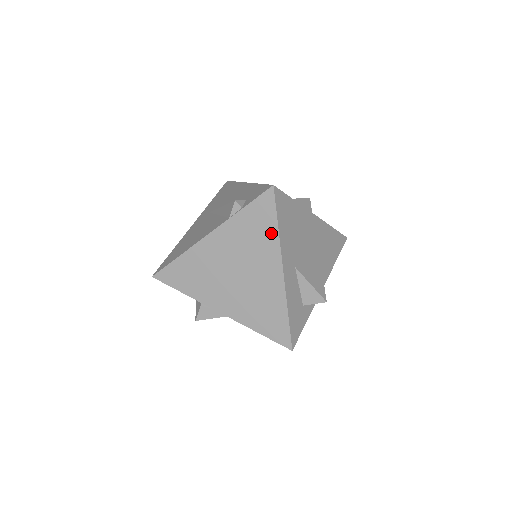
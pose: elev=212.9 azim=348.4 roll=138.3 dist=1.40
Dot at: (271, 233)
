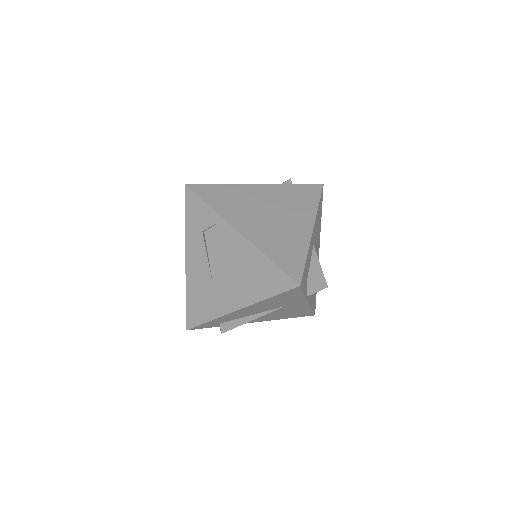
Dot at: (312, 204)
